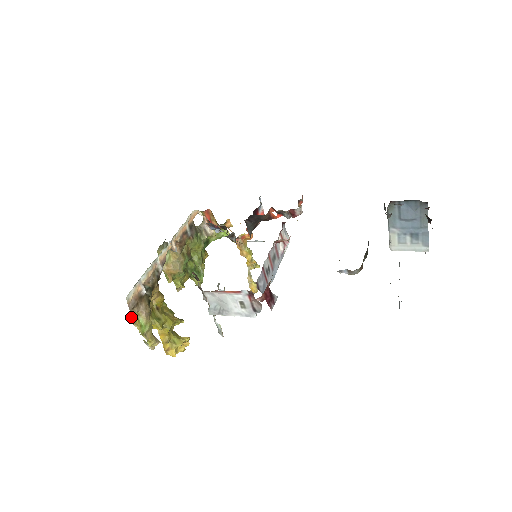
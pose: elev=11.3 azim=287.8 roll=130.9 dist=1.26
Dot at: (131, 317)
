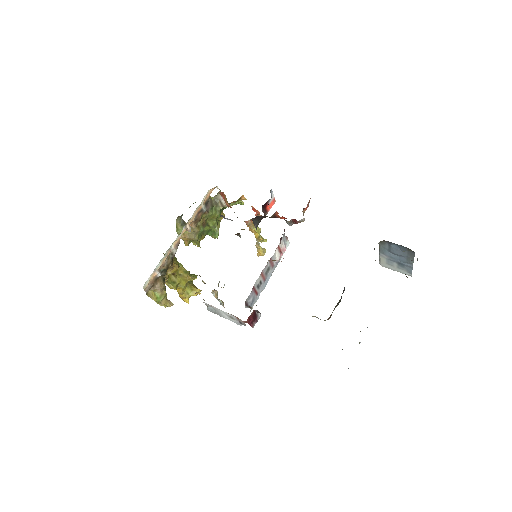
Dot at: (149, 292)
